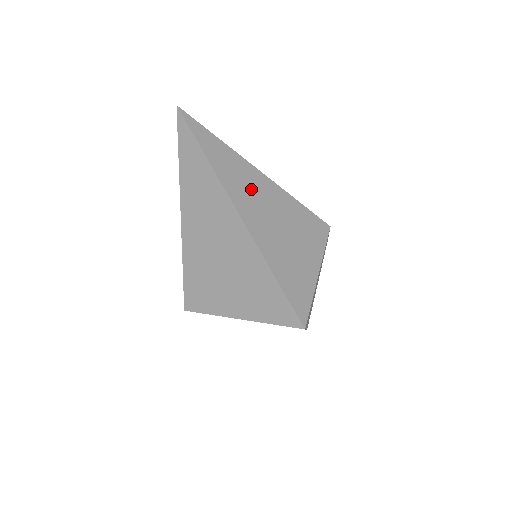
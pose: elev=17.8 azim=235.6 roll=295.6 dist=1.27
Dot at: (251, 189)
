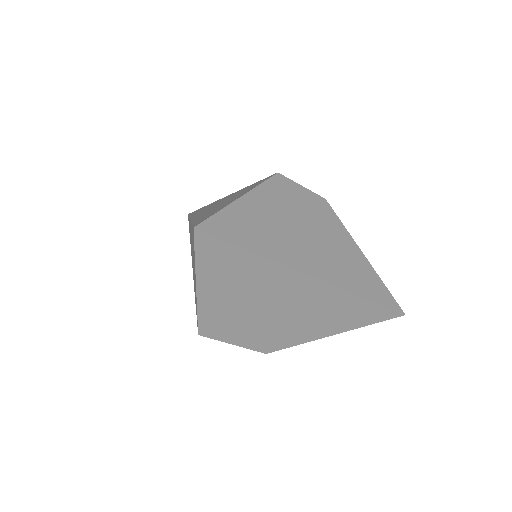
Dot at: occluded
